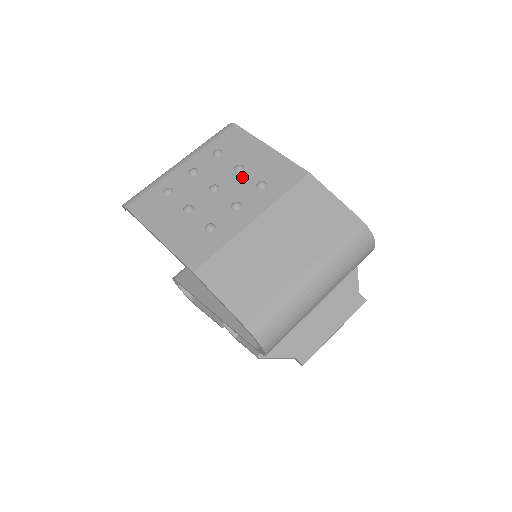
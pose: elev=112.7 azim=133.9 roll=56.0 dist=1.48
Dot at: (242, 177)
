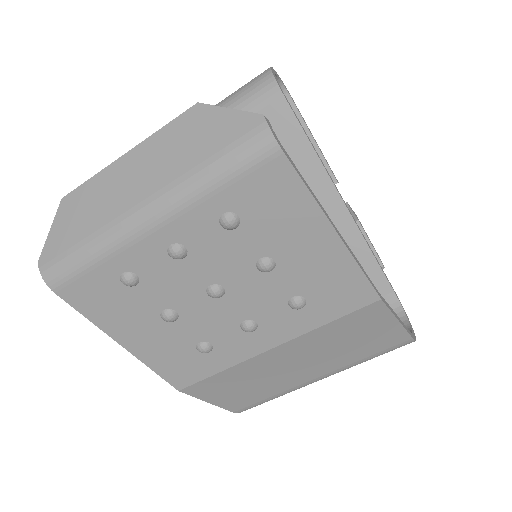
Dot at: (268, 283)
